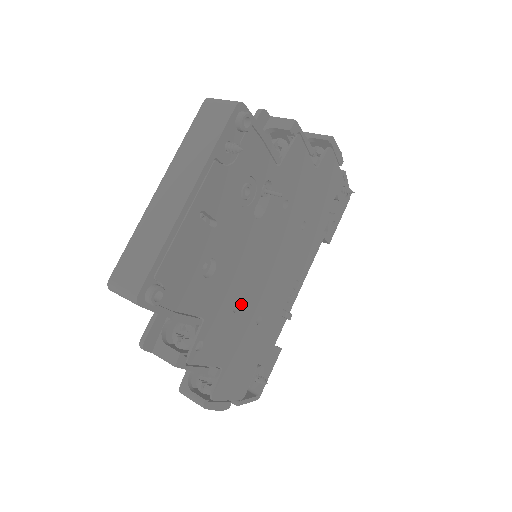
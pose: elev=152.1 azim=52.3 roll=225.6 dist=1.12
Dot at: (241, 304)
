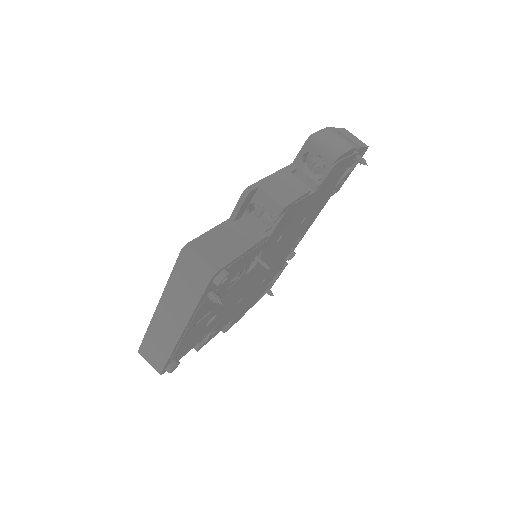
Dot at: (244, 296)
